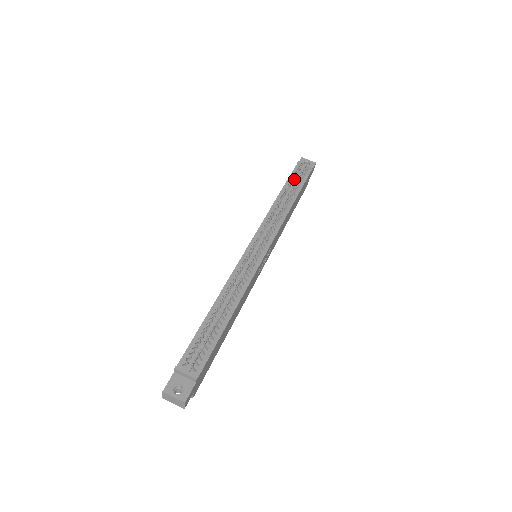
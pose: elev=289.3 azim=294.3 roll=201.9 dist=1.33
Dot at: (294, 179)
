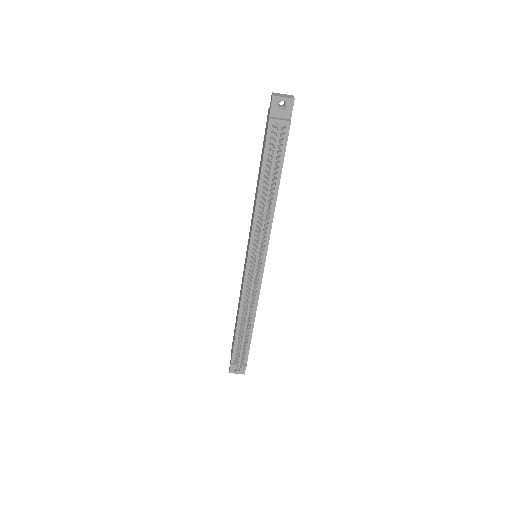
Dot at: (271, 164)
